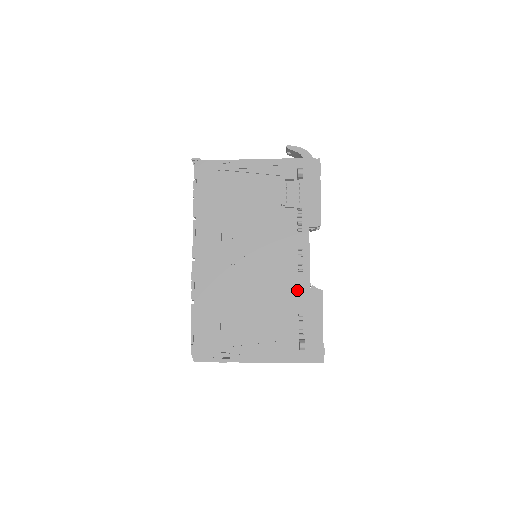
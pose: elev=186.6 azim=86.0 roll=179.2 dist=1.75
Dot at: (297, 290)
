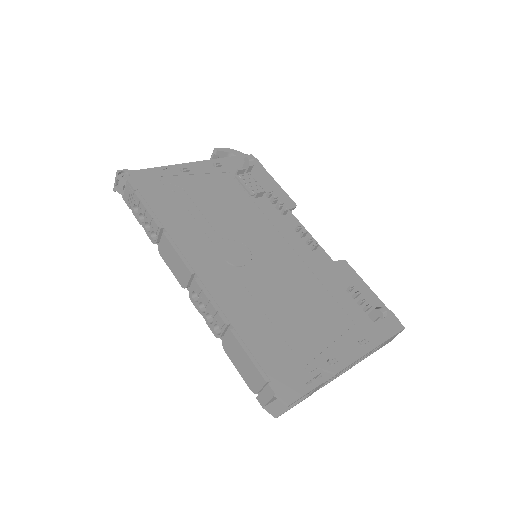
Dot at: (325, 268)
